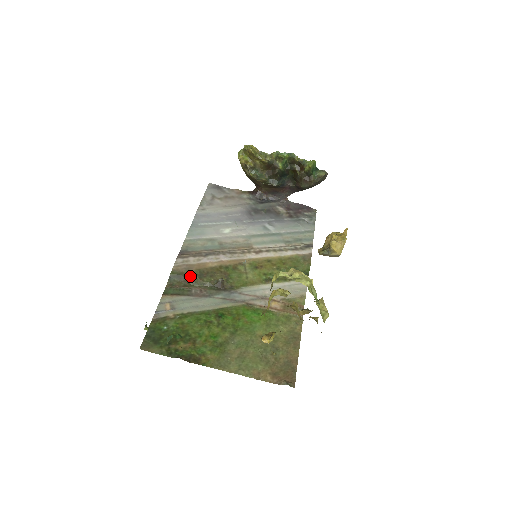
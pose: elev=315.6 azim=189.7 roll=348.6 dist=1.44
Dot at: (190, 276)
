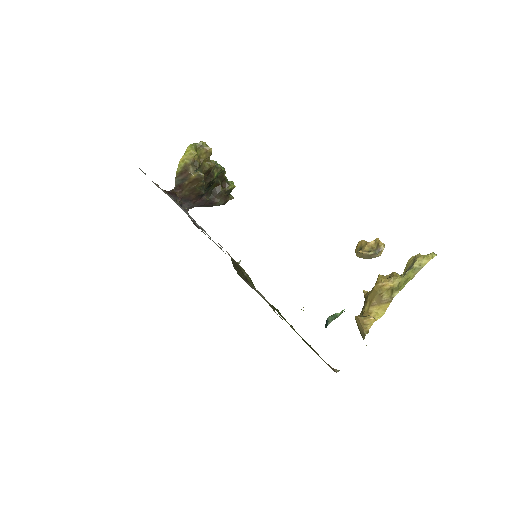
Dot at: occluded
